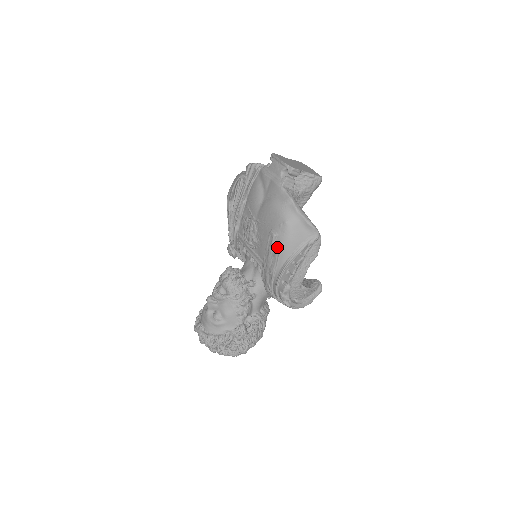
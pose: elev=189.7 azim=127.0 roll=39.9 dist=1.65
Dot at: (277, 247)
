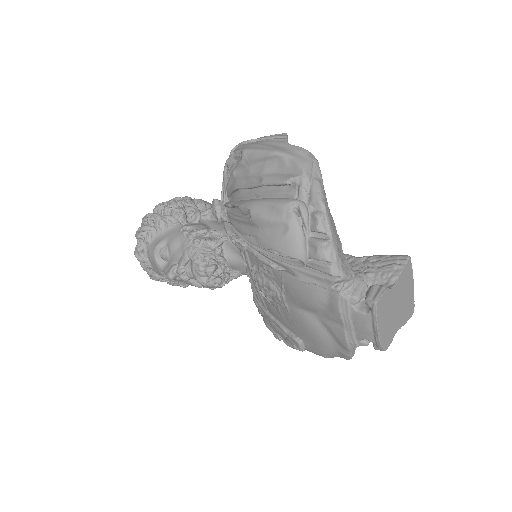
Dot at: occluded
